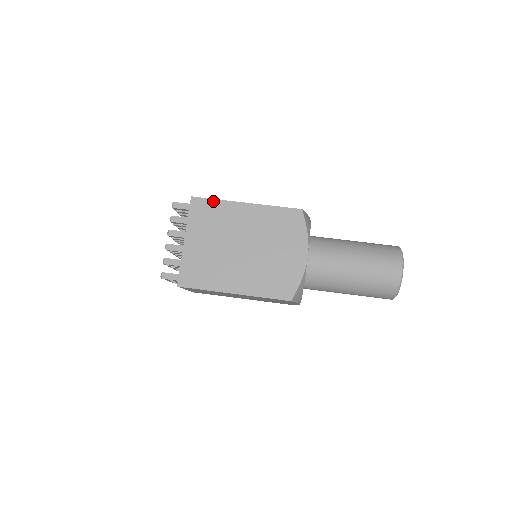
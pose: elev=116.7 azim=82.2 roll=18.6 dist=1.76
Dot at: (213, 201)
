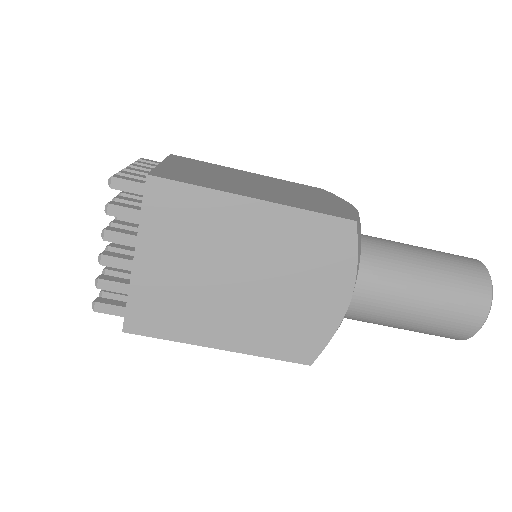
Dot at: (163, 337)
